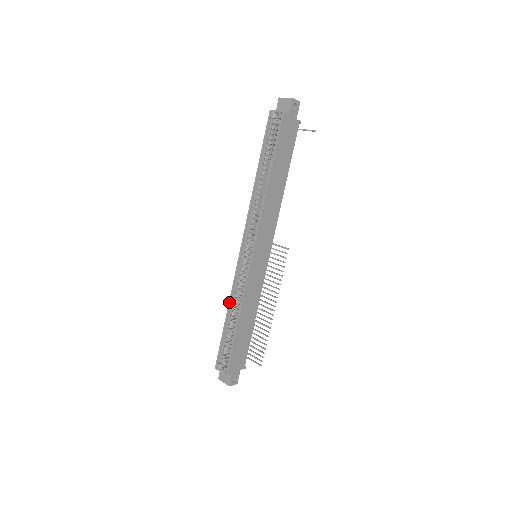
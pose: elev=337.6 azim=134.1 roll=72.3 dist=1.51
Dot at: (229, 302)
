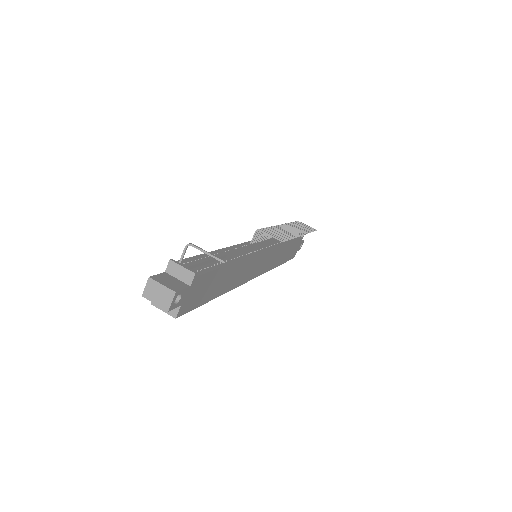
Dot at: occluded
